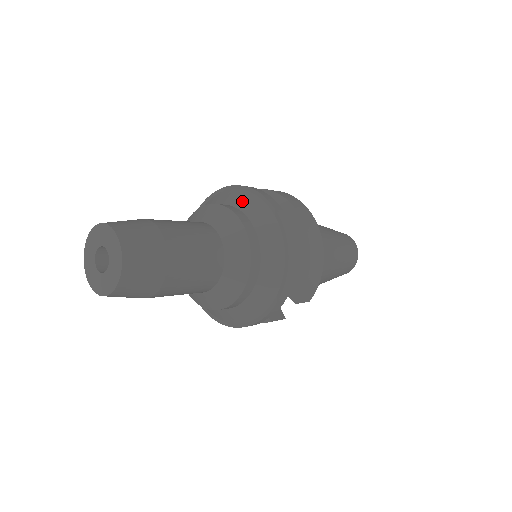
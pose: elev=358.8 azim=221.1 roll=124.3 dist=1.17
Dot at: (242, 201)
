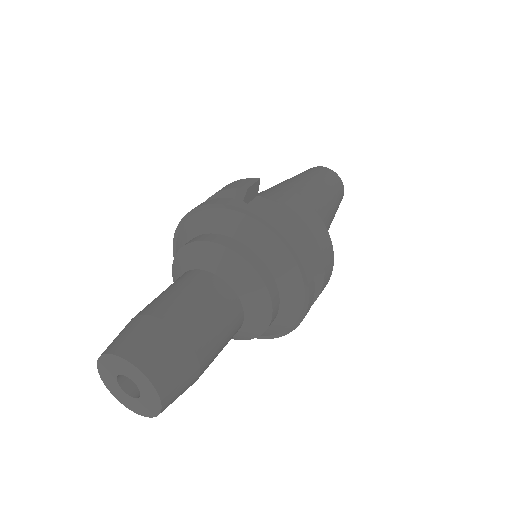
Dot at: (286, 278)
